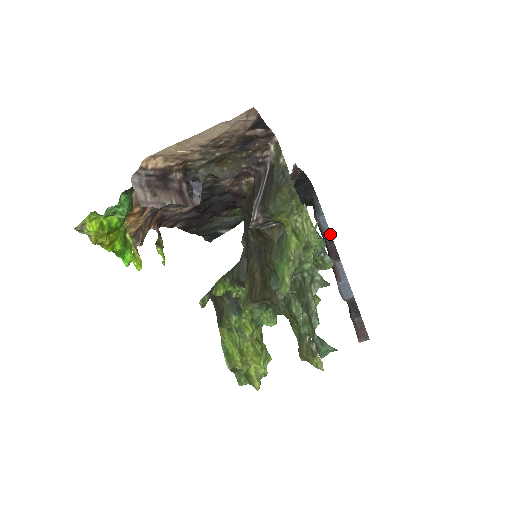
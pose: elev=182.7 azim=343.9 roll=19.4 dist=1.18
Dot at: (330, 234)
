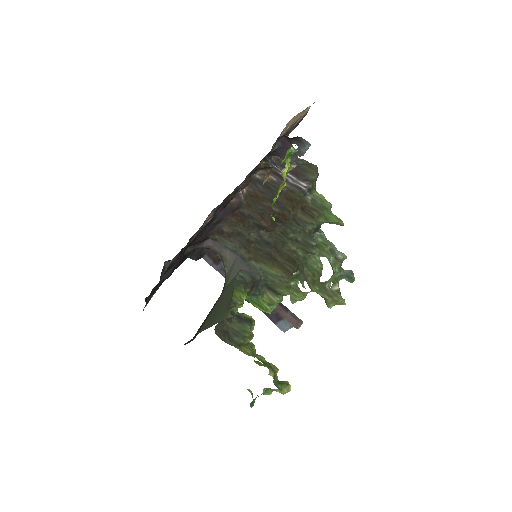
Dot at: occluded
